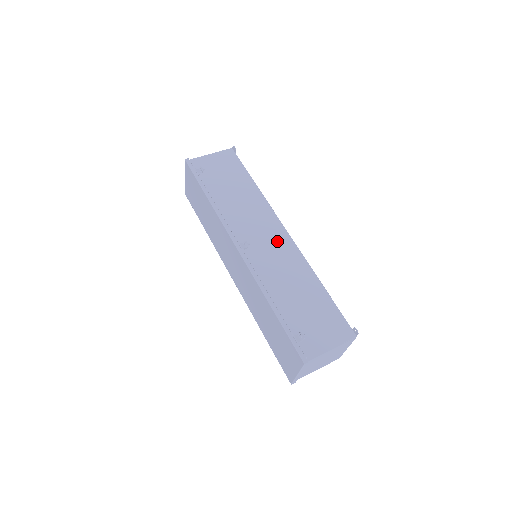
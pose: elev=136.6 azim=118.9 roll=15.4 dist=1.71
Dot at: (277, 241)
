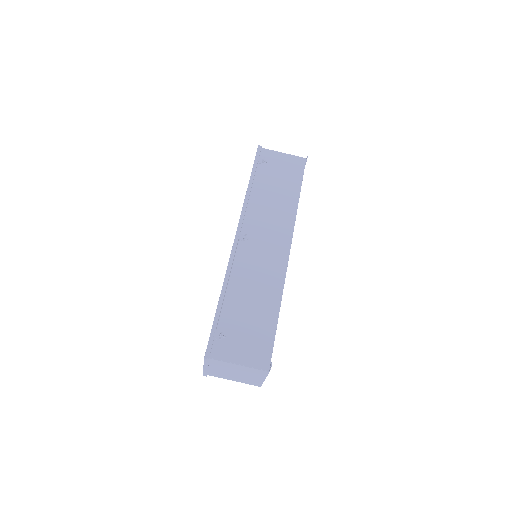
Dot at: (274, 252)
